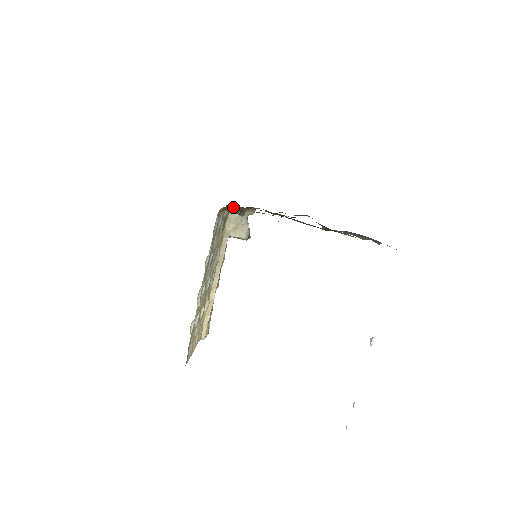
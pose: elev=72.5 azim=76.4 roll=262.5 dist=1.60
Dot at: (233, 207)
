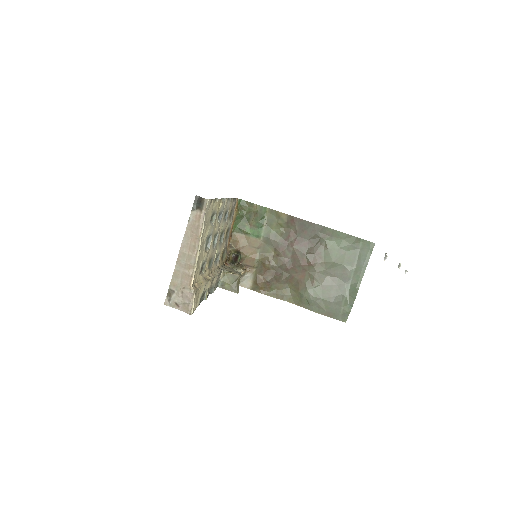
Dot at: (243, 215)
